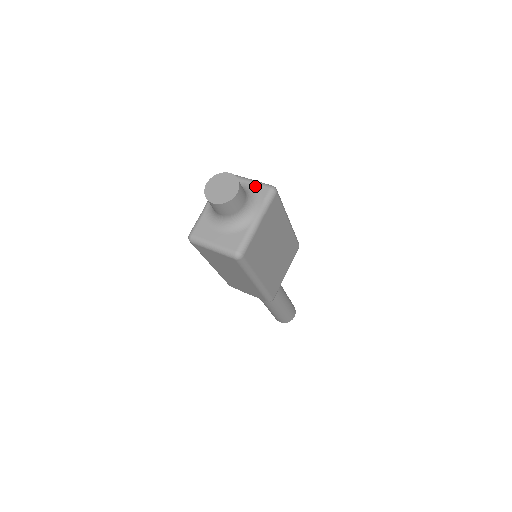
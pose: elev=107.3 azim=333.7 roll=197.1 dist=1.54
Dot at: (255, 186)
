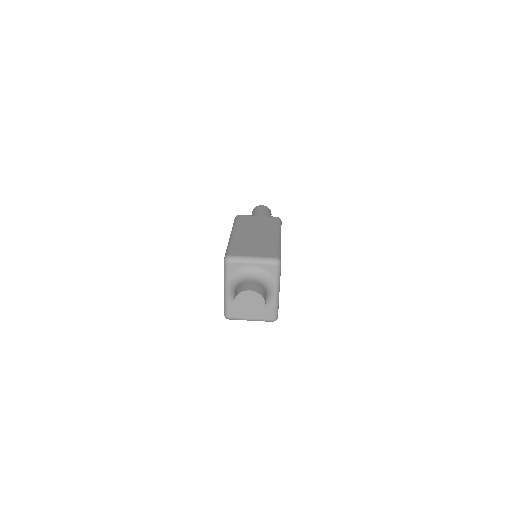
Dot at: (262, 266)
